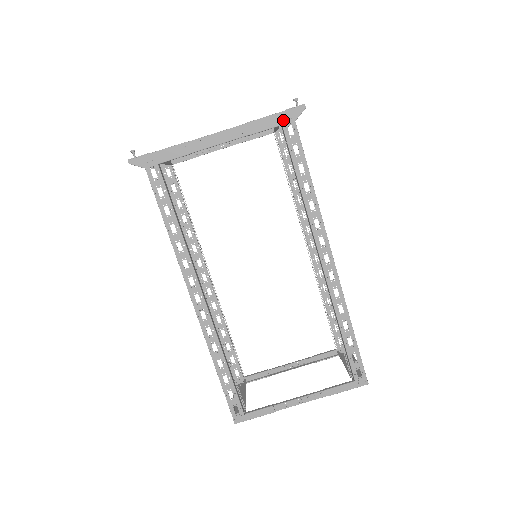
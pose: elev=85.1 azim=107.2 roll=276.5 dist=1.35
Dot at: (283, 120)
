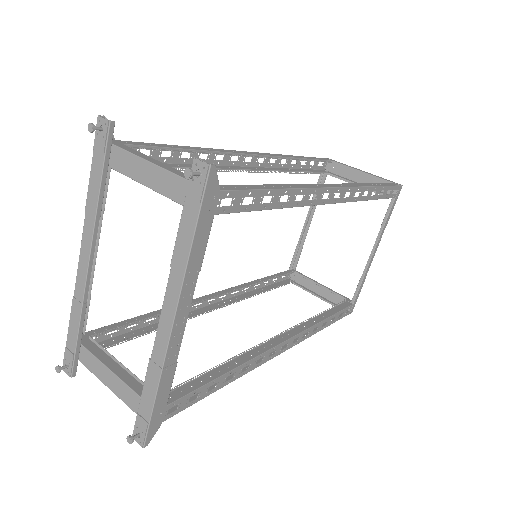
Dot at: (210, 212)
